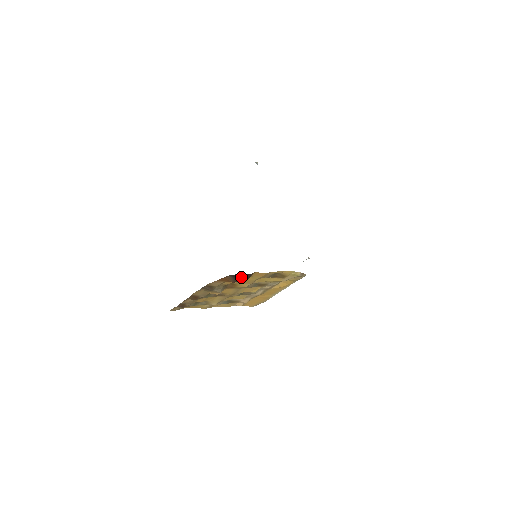
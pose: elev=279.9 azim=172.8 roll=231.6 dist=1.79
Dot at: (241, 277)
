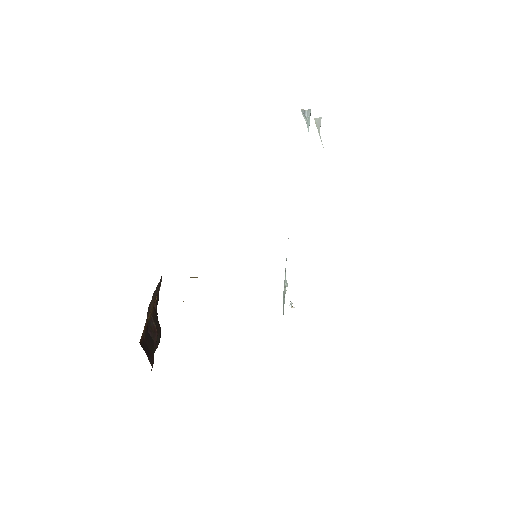
Dot at: occluded
